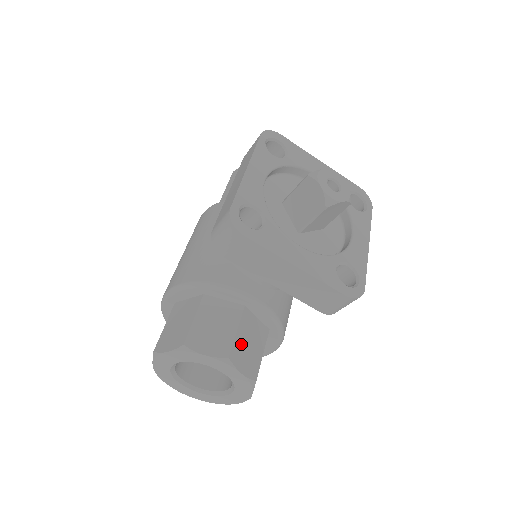
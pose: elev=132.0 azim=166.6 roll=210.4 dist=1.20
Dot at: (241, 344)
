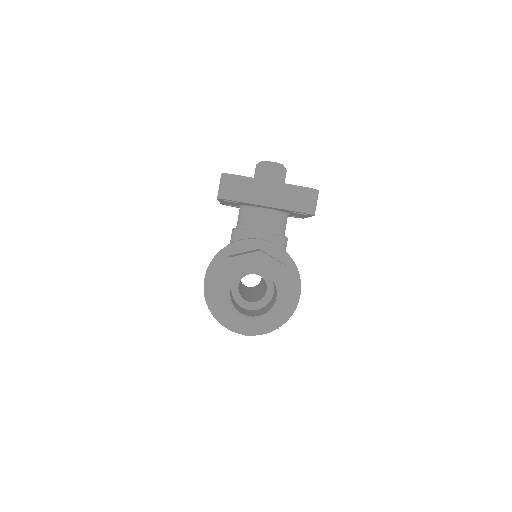
Dot at: occluded
